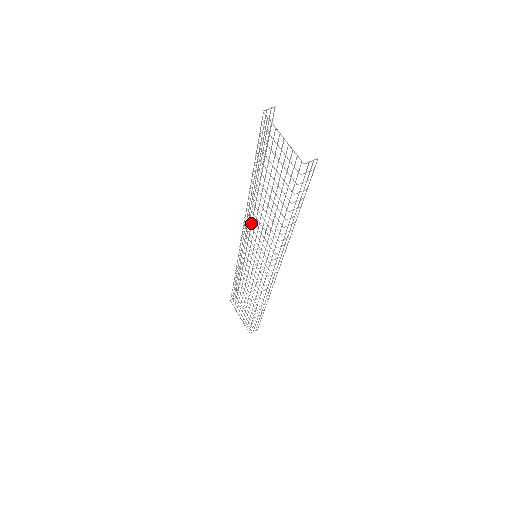
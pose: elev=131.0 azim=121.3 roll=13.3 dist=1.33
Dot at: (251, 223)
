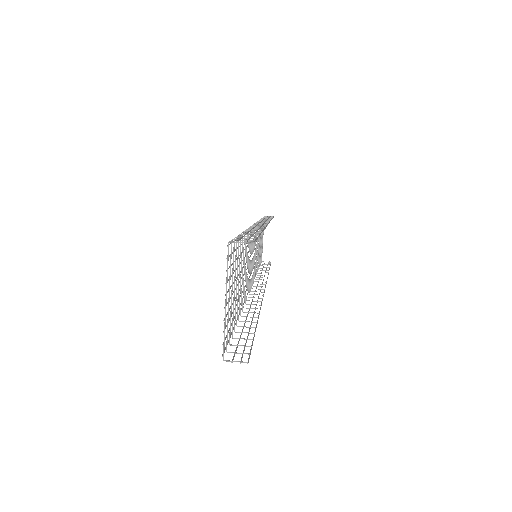
Dot at: (249, 244)
